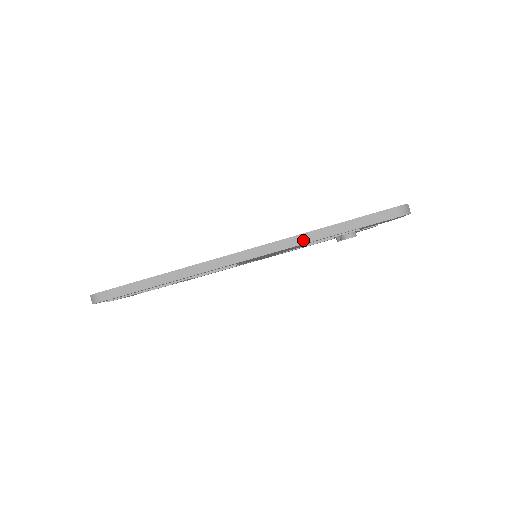
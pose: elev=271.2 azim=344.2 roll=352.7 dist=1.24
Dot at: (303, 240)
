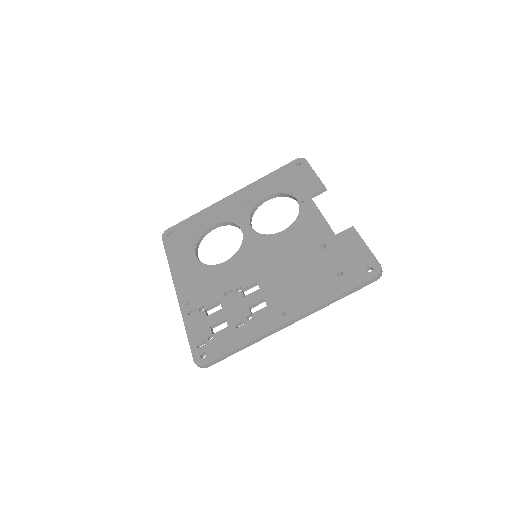
Dot at: (325, 306)
